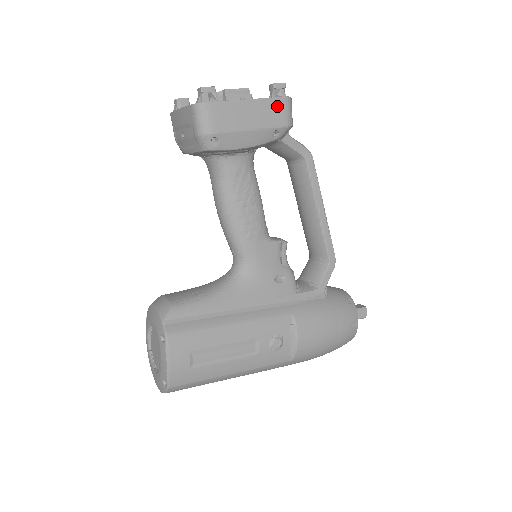
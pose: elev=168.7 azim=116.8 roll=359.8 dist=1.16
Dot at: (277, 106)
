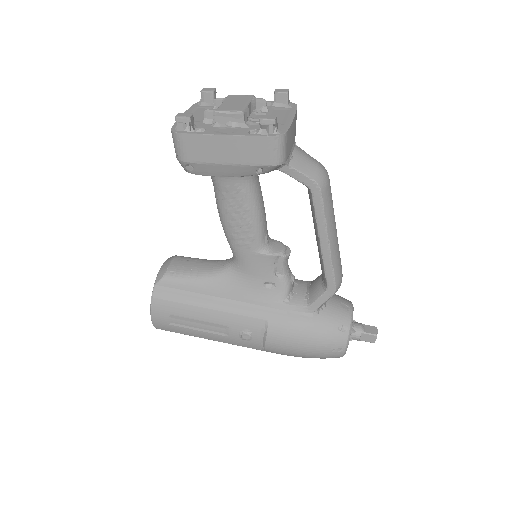
Dot at: (259, 144)
